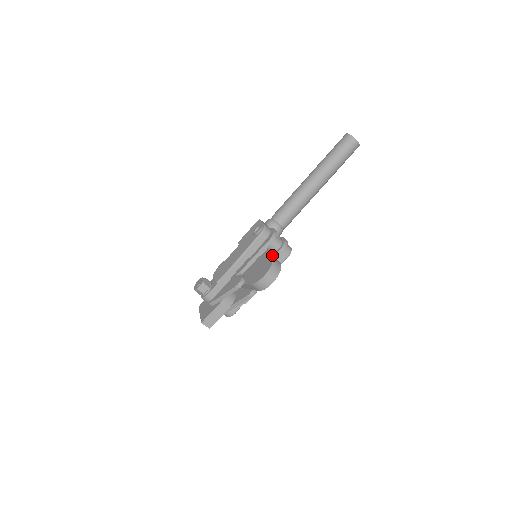
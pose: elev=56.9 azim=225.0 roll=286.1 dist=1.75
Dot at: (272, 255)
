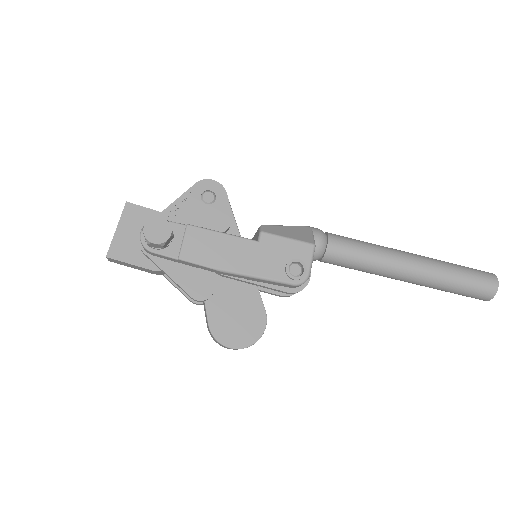
Dot at: occluded
